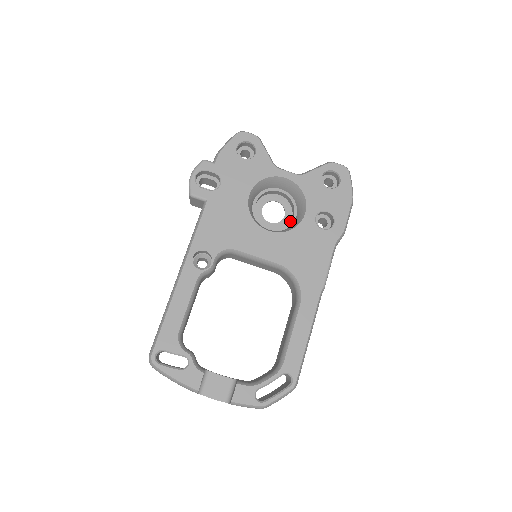
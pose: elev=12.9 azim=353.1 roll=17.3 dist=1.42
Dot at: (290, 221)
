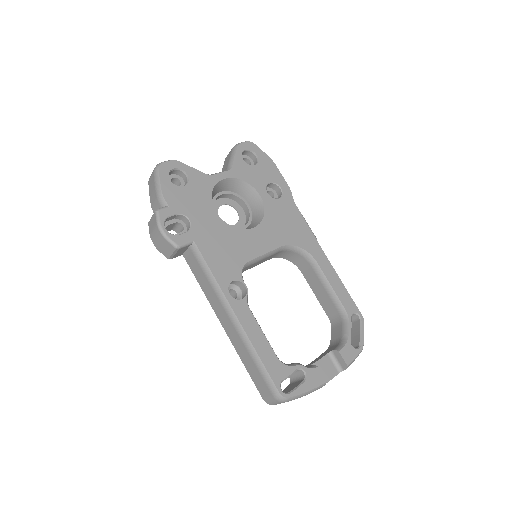
Dot at: (249, 211)
